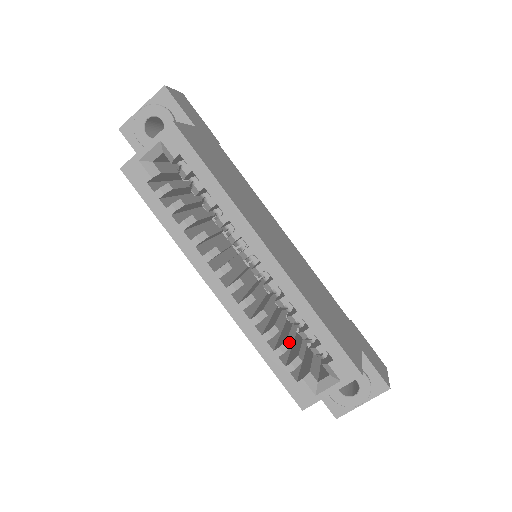
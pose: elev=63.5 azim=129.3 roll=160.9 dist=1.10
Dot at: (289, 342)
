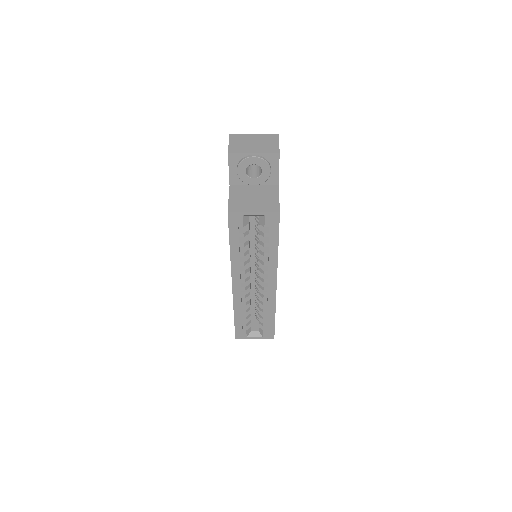
Dot at: occluded
